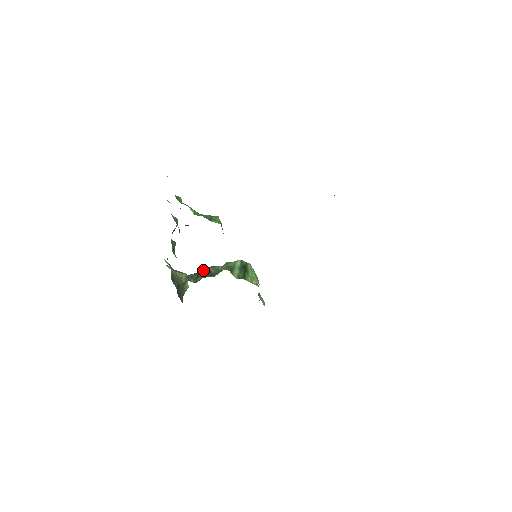
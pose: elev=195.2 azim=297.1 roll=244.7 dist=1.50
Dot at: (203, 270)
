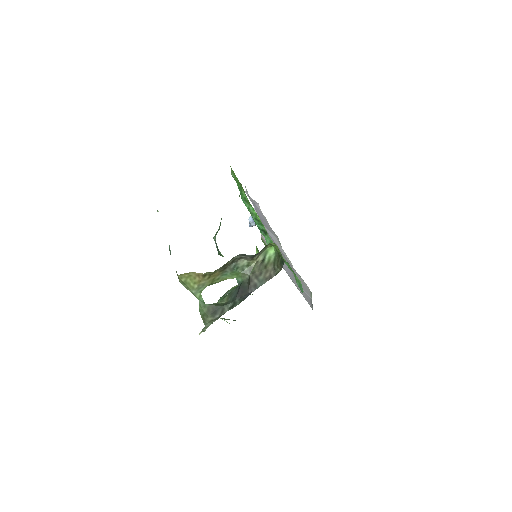
Dot at: (224, 296)
